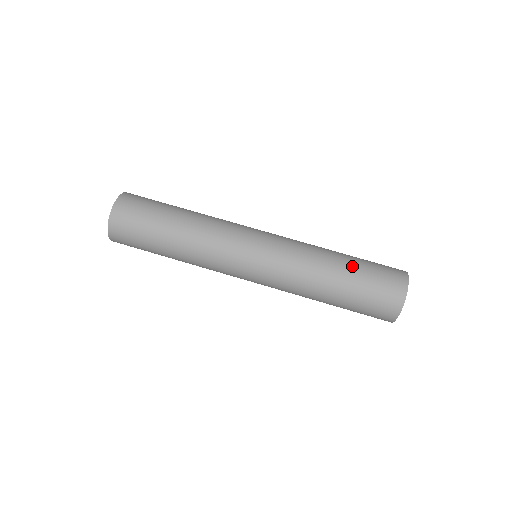
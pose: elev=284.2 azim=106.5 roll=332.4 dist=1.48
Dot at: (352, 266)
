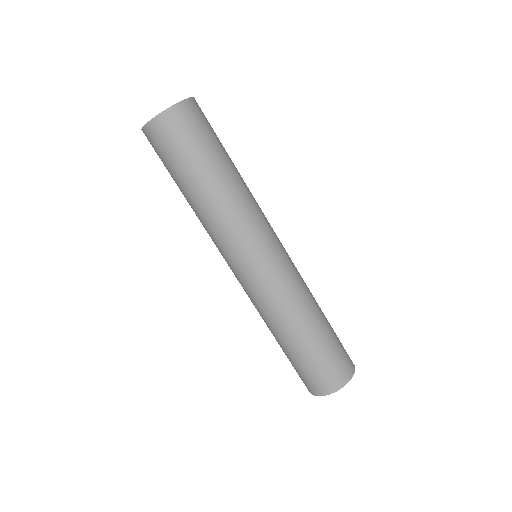
Dot at: (292, 352)
